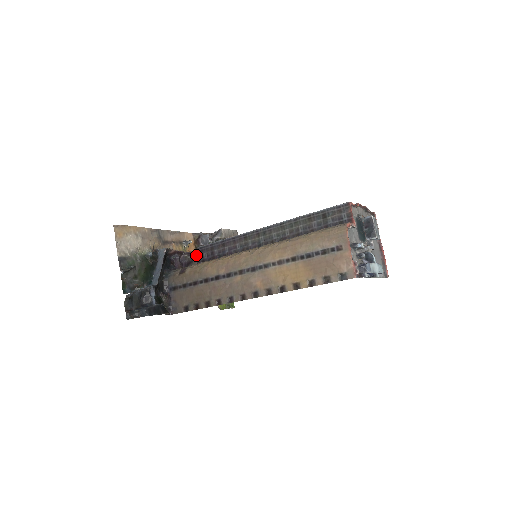
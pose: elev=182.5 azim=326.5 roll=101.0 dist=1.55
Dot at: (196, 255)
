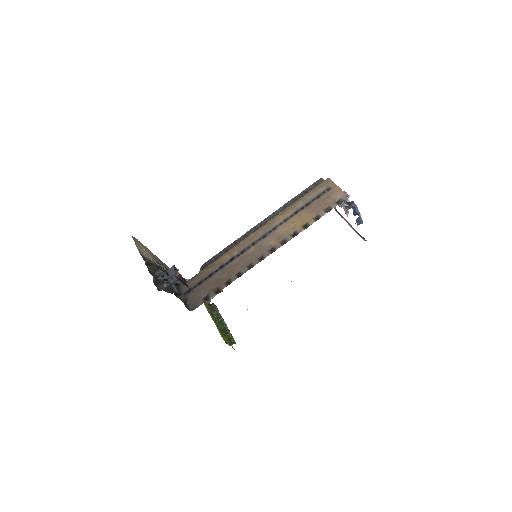
Dot at: occluded
